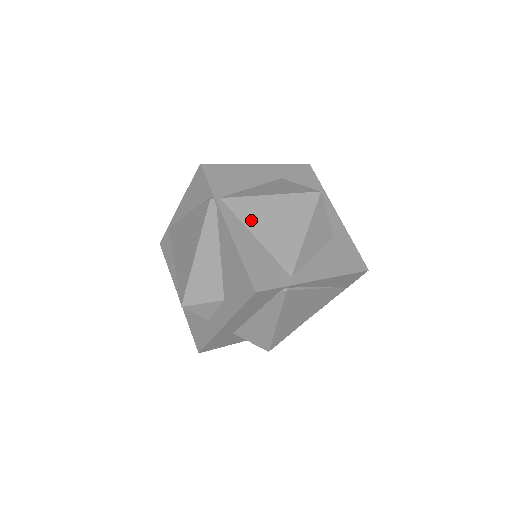
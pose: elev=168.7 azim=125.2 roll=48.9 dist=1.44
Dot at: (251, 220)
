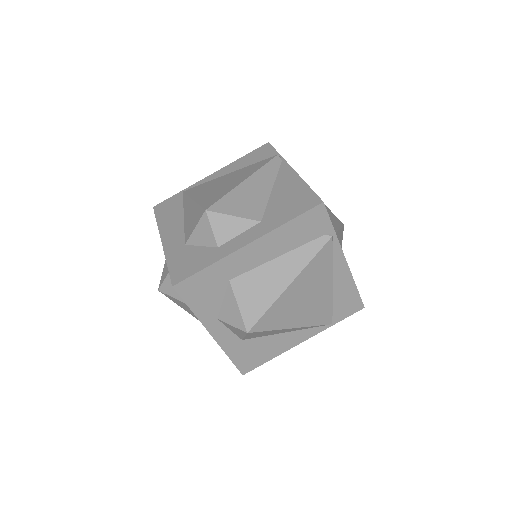
Dot at: occluded
